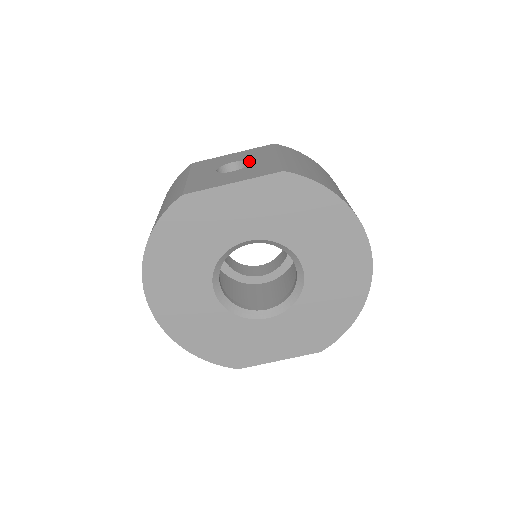
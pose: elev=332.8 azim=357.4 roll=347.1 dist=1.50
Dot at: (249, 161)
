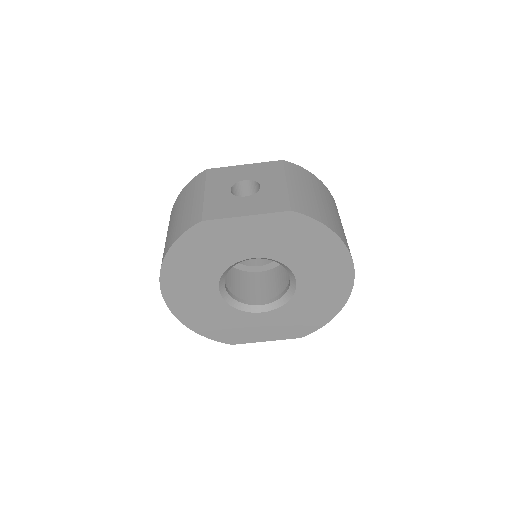
Dot at: (260, 184)
